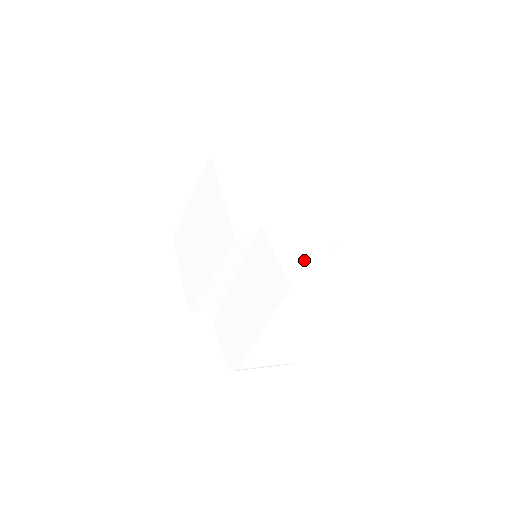
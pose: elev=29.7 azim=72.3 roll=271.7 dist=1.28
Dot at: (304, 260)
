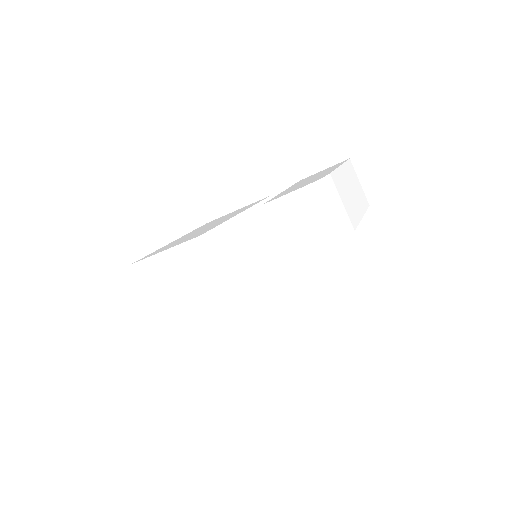
Dot at: occluded
